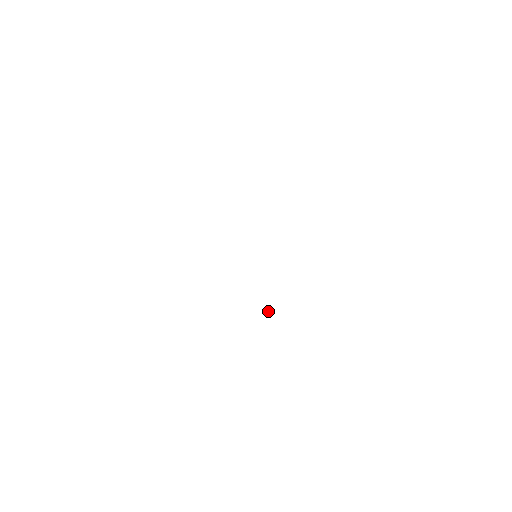
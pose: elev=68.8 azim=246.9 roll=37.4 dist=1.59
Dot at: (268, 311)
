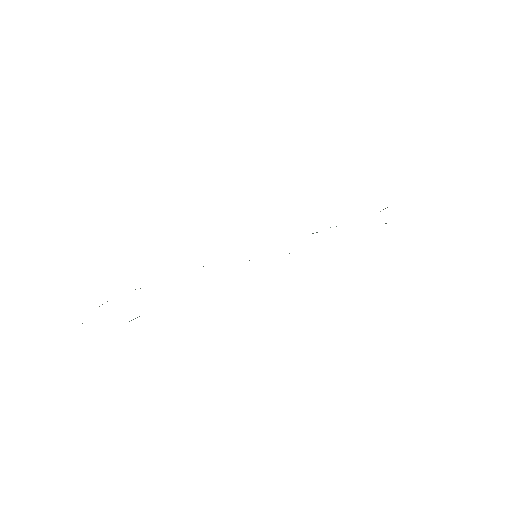
Dot at: occluded
